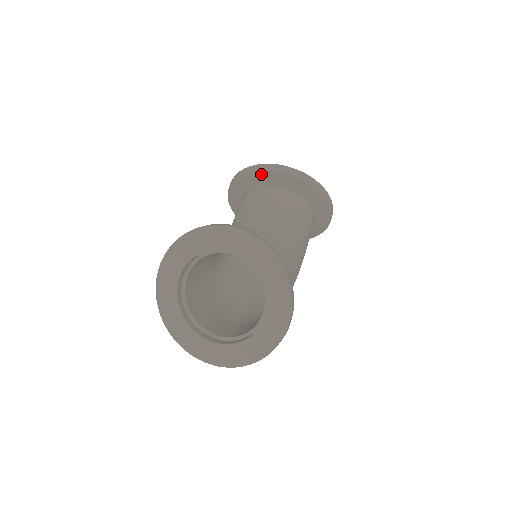
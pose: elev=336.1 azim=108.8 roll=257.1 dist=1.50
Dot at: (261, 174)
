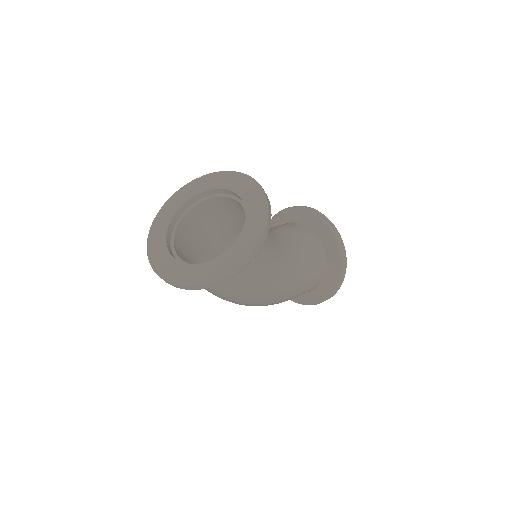
Dot at: (299, 211)
